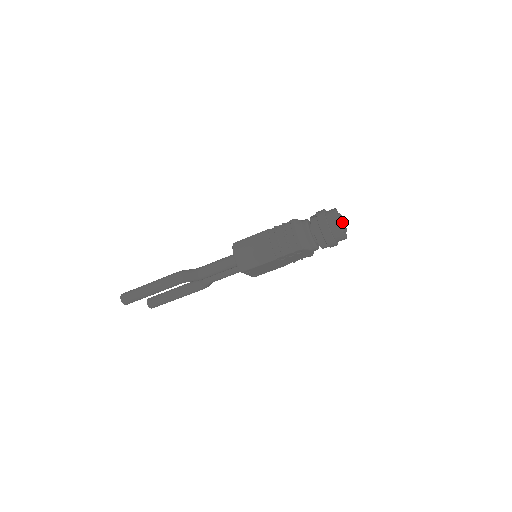
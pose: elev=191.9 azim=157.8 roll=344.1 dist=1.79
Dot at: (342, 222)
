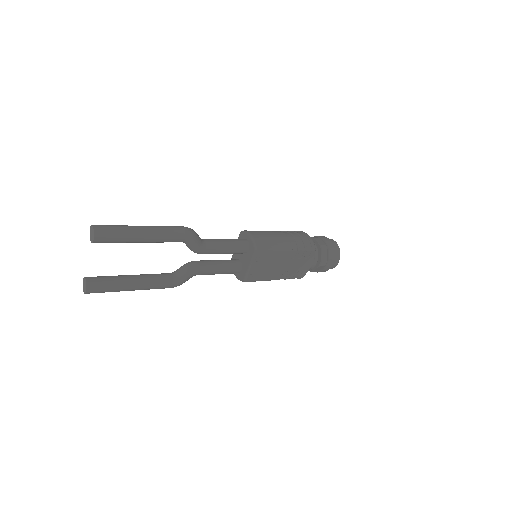
Dot at: occluded
